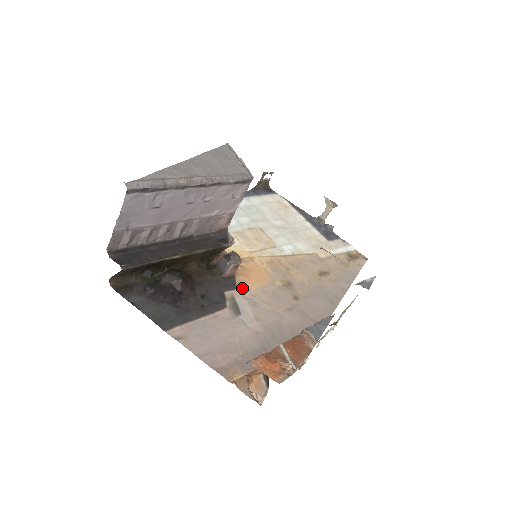
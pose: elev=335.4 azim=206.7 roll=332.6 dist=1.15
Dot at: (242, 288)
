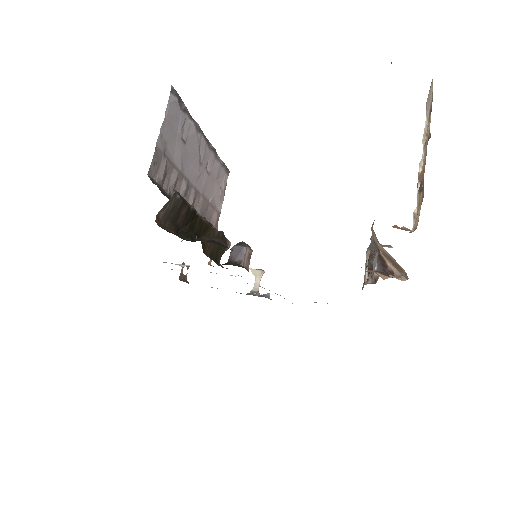
Dot at: occluded
